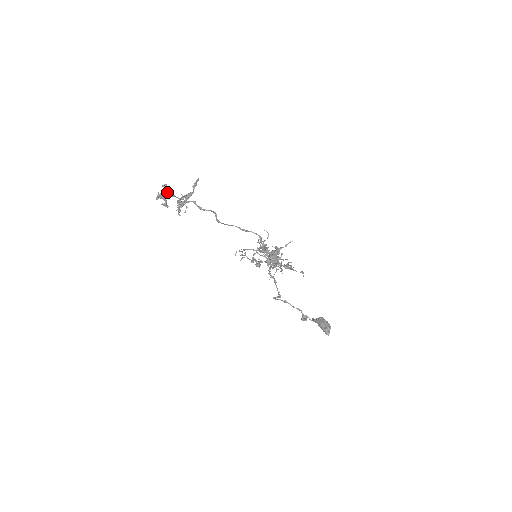
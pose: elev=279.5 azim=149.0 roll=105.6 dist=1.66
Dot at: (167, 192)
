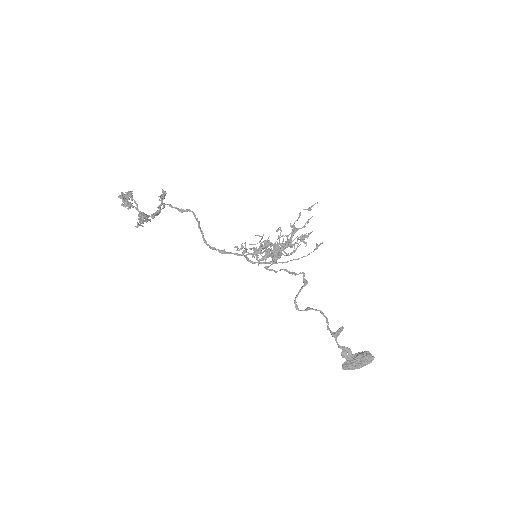
Dot at: (132, 198)
